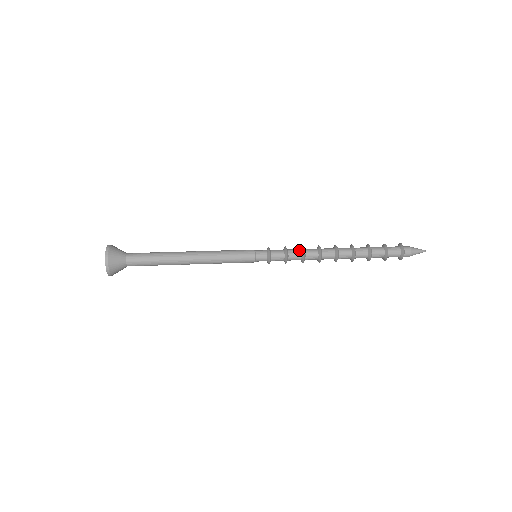
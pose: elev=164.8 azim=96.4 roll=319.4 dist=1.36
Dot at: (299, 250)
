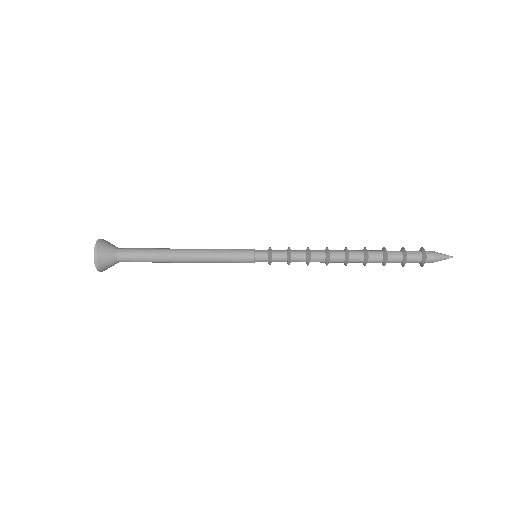
Dot at: (303, 250)
